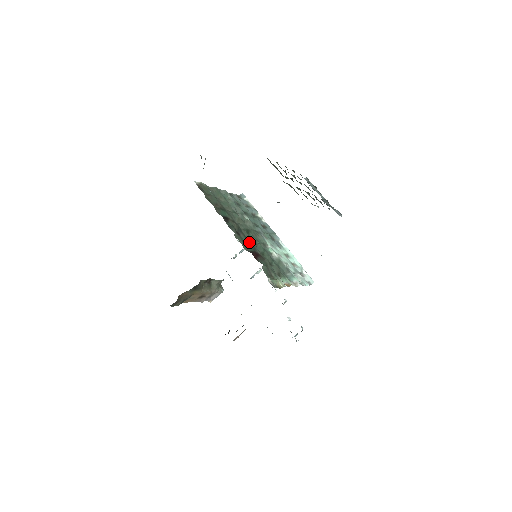
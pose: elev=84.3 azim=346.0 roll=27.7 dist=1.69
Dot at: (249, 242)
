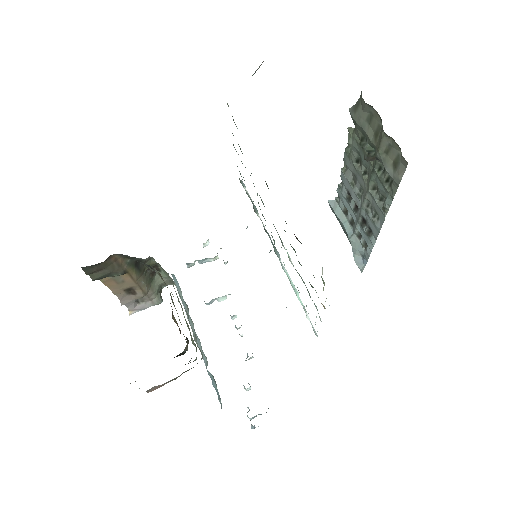
Dot at: occluded
